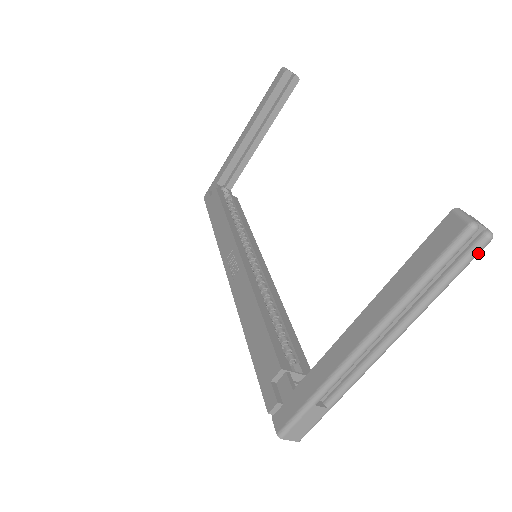
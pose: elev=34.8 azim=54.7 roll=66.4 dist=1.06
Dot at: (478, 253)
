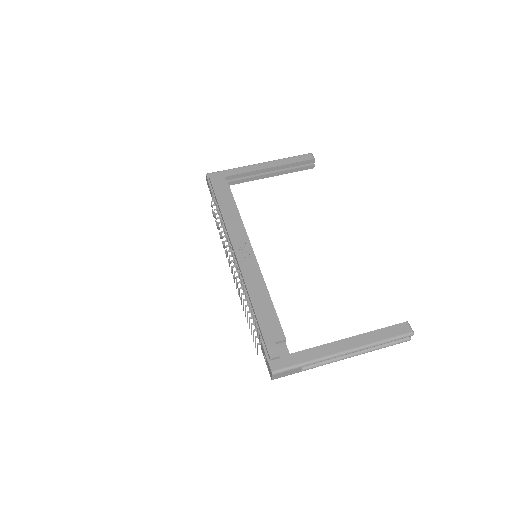
Dot at: (402, 342)
